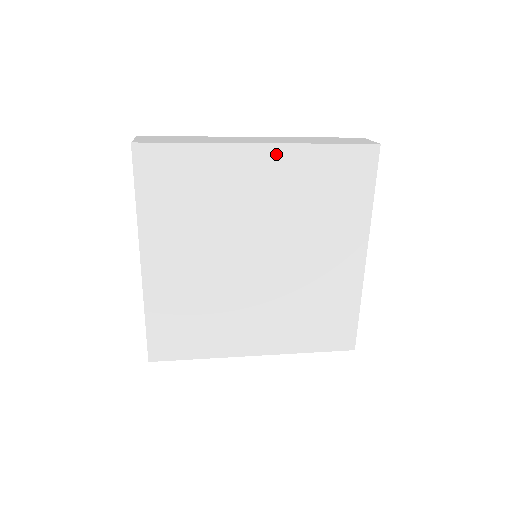
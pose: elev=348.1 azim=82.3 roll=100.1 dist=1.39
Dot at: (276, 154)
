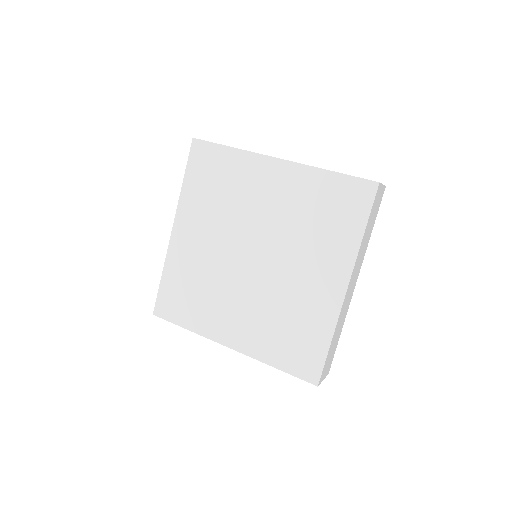
Dot at: (288, 170)
